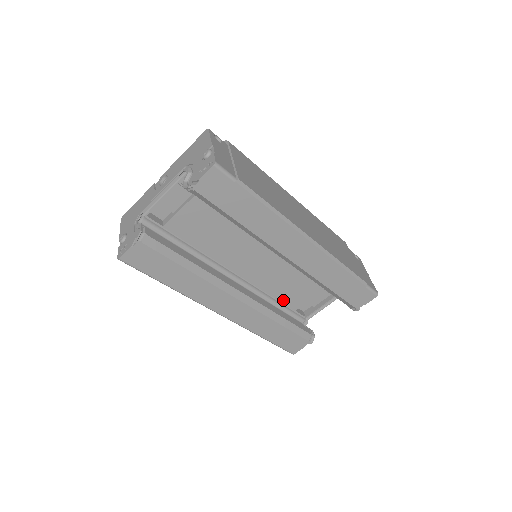
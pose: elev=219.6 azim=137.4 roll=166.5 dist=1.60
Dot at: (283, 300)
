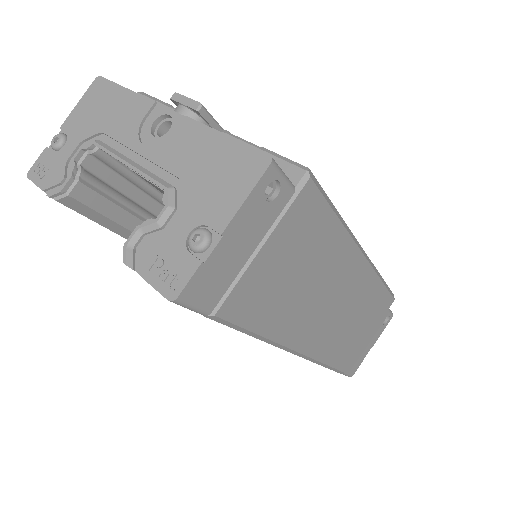
Dot at: occluded
